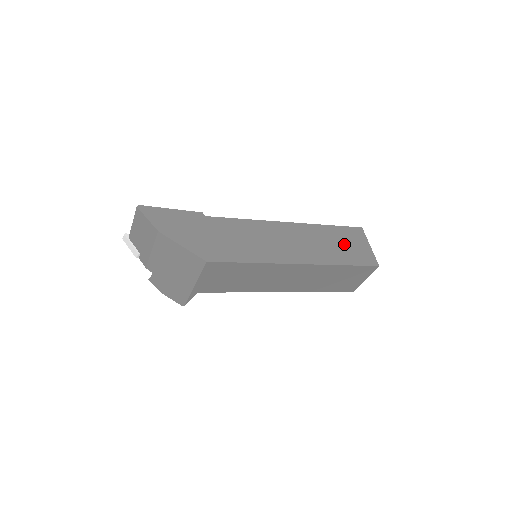
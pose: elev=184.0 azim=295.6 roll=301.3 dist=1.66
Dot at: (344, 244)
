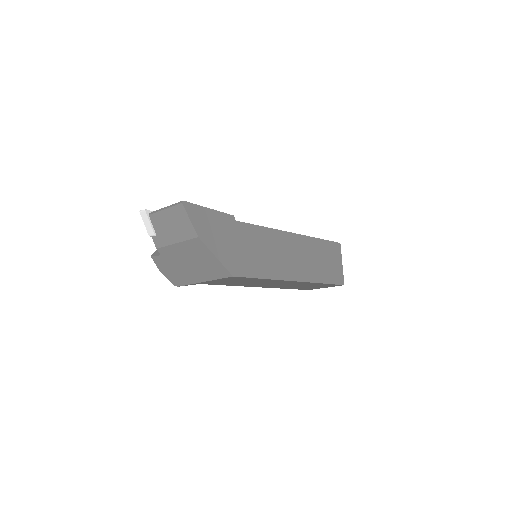
Dot at: (327, 261)
